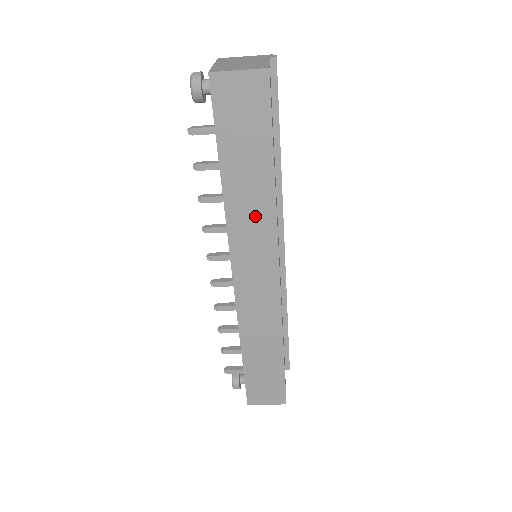
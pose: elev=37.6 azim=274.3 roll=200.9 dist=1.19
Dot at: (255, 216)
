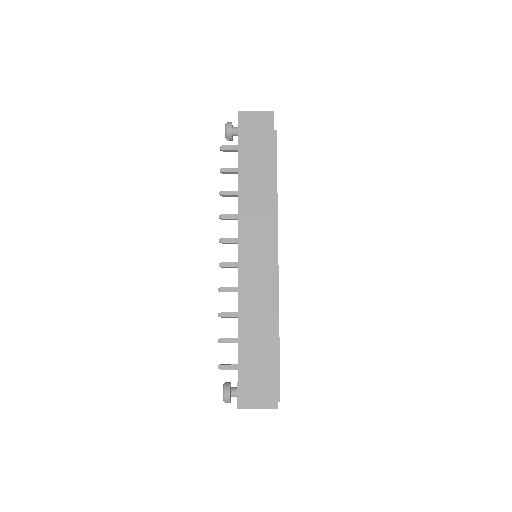
Dot at: (259, 201)
